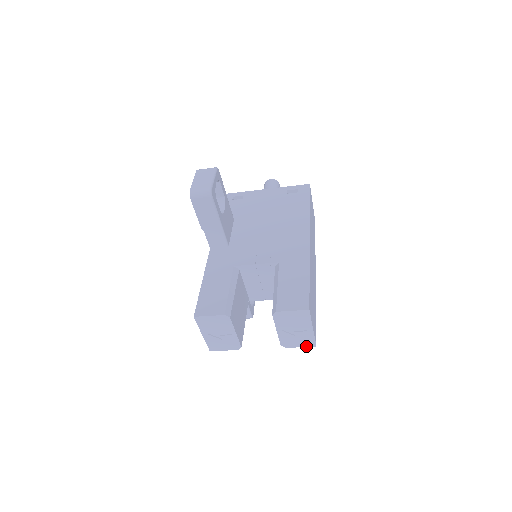
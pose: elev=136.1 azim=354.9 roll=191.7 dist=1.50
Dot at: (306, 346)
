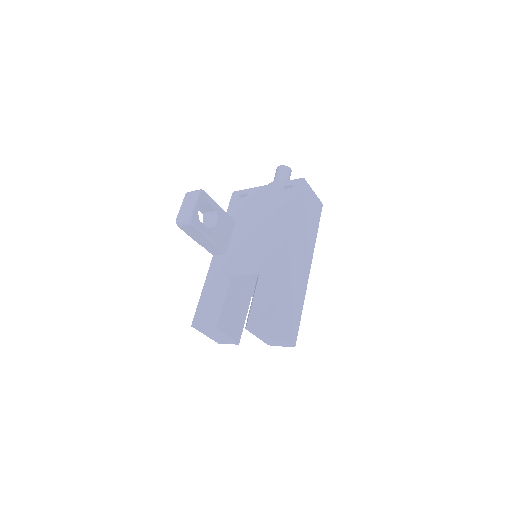
Dot at: (287, 346)
